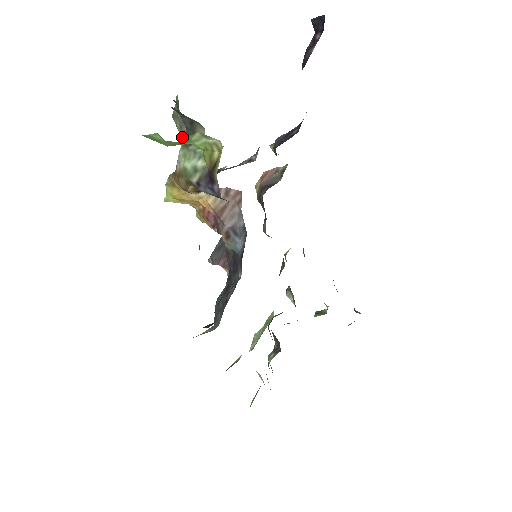
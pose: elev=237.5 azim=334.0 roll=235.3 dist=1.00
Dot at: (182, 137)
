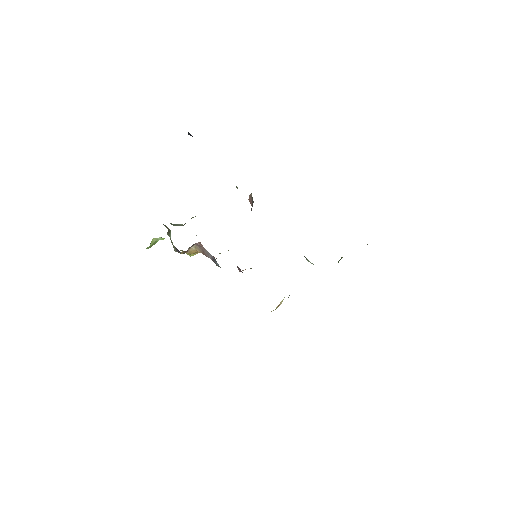
Dot at: occluded
